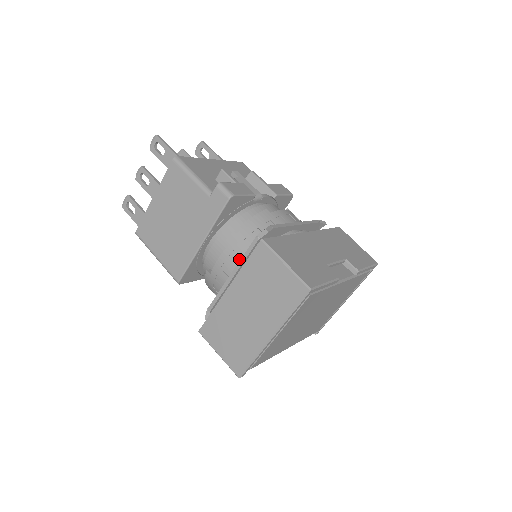
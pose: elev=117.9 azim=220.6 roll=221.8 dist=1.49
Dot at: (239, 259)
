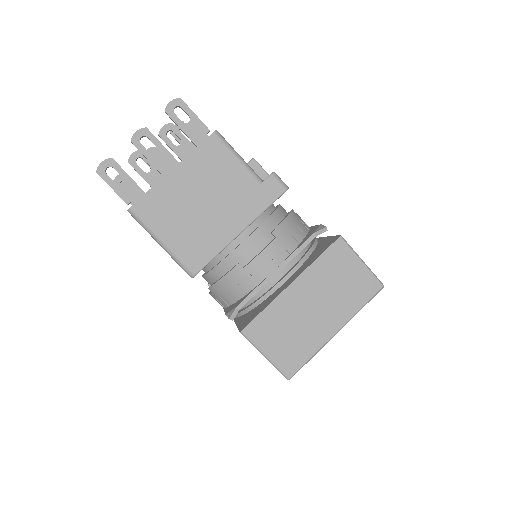
Dot at: (286, 254)
